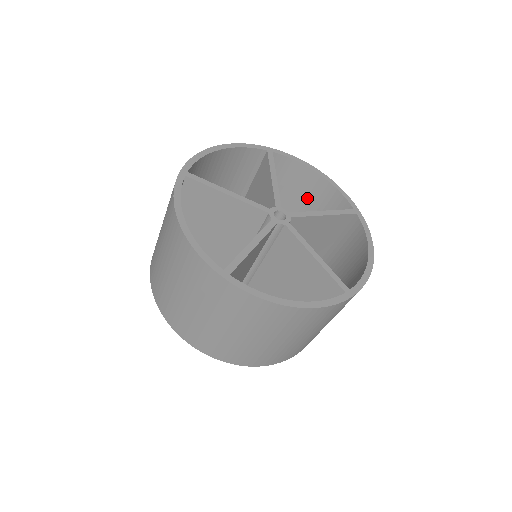
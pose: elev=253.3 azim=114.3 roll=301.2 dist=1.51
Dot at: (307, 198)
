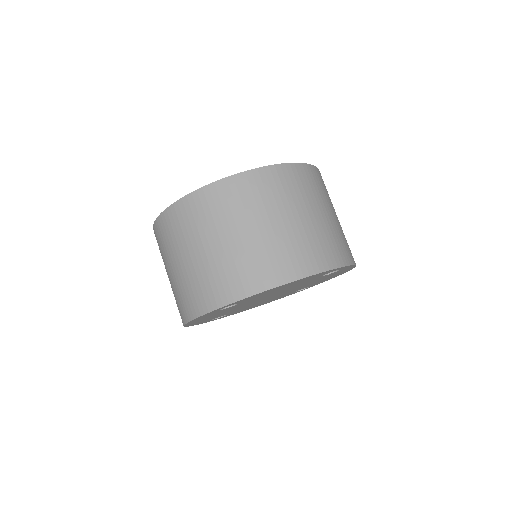
Dot at: occluded
